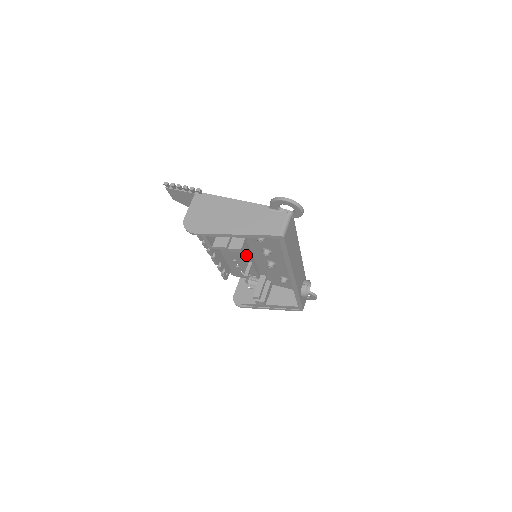
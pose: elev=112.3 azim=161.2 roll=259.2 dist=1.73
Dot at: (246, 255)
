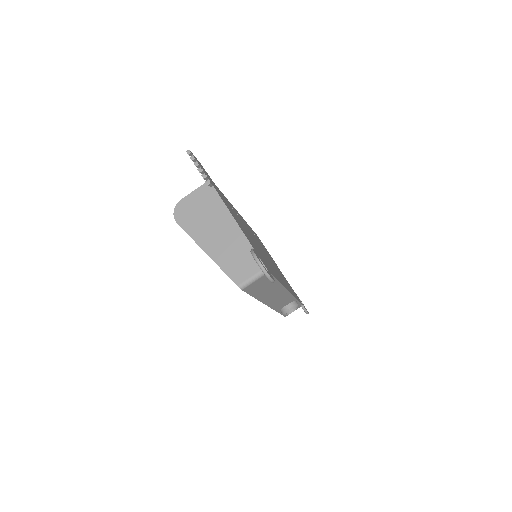
Dot at: occluded
